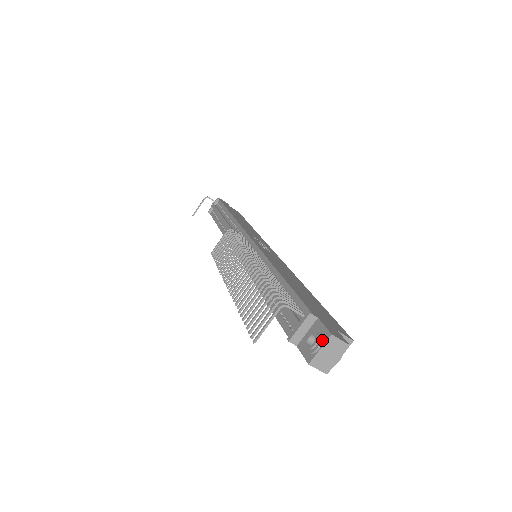
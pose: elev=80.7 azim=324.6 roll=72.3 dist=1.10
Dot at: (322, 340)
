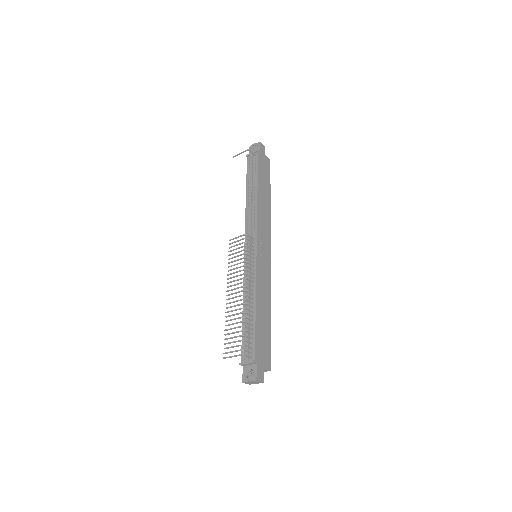
Dot at: (252, 379)
